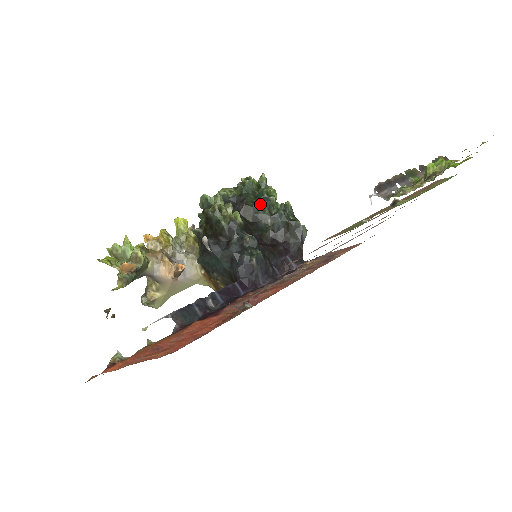
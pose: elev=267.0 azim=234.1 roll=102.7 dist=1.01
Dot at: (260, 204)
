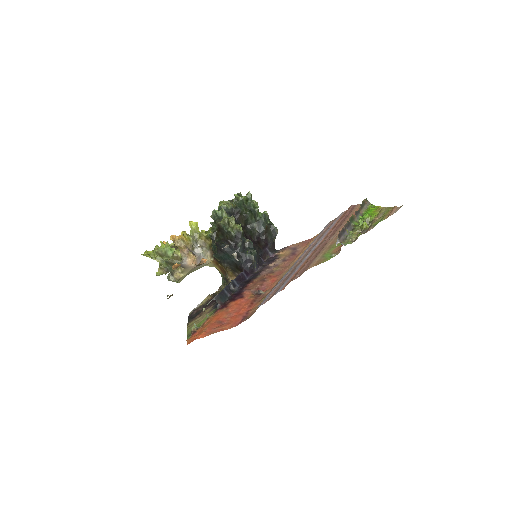
Dot at: (250, 215)
